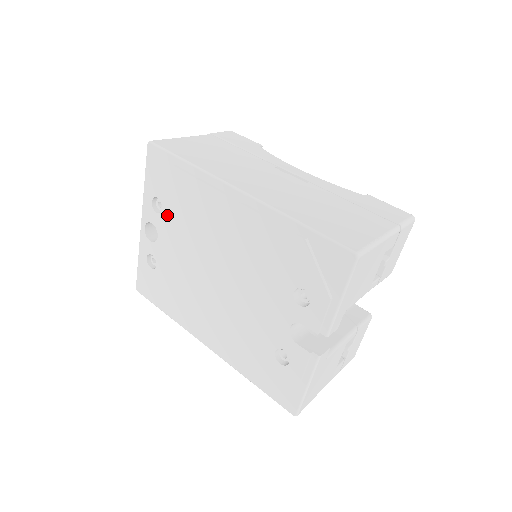
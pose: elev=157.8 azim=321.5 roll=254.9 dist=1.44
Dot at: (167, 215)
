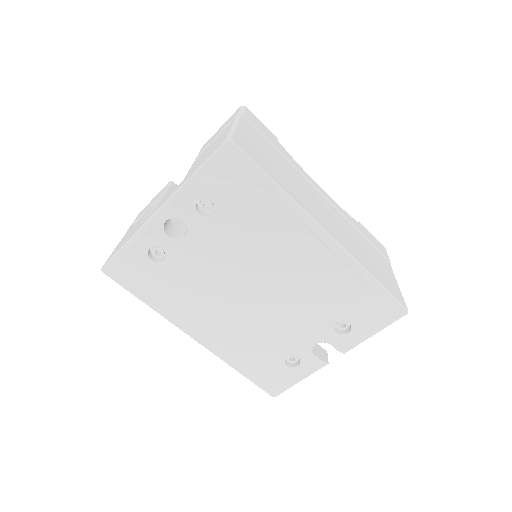
Dot at: (216, 222)
